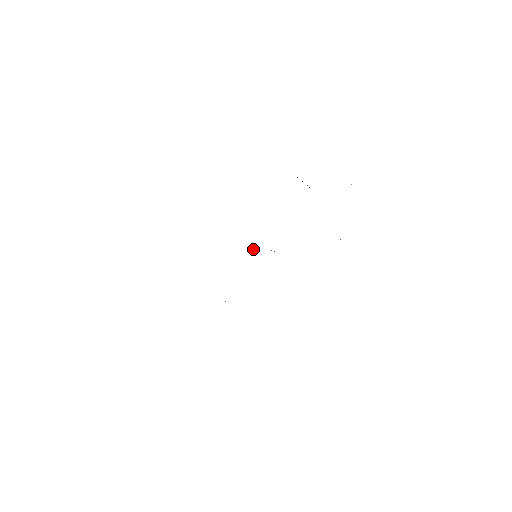
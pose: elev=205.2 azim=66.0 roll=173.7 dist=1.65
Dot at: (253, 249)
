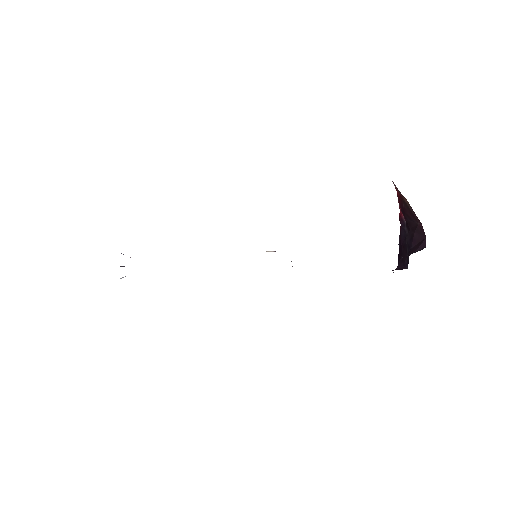
Dot at: (274, 251)
